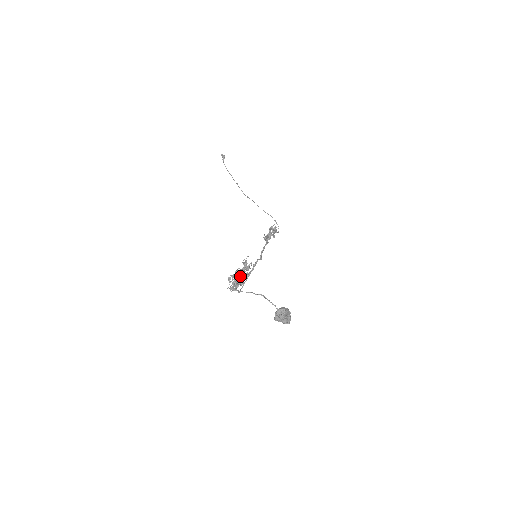
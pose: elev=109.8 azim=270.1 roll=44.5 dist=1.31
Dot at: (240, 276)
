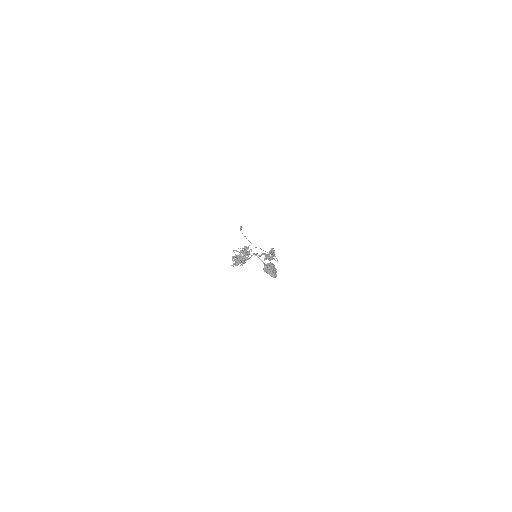
Dot at: (241, 257)
